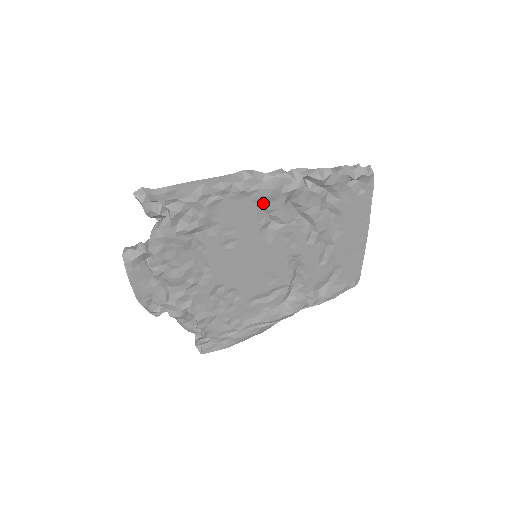
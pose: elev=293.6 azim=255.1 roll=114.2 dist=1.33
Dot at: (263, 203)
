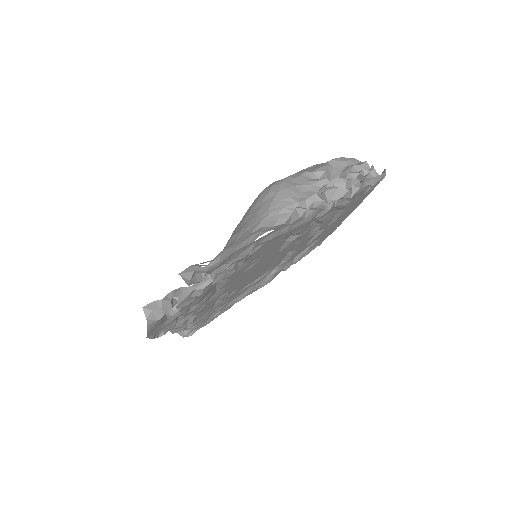
Dot at: (294, 230)
